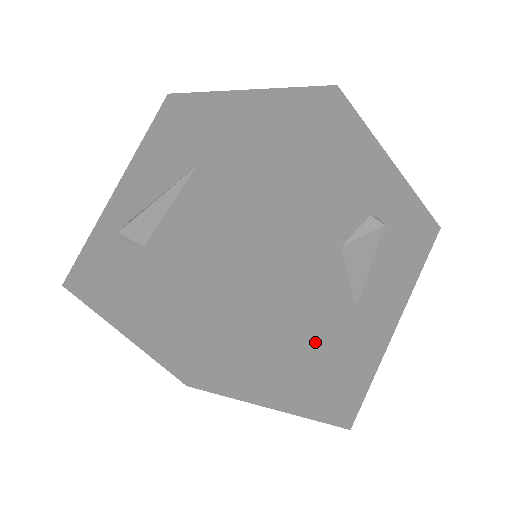
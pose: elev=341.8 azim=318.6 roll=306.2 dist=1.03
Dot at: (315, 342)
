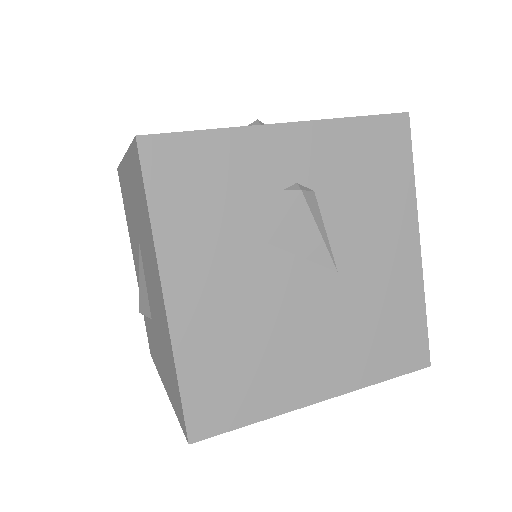
Dot at: (307, 332)
